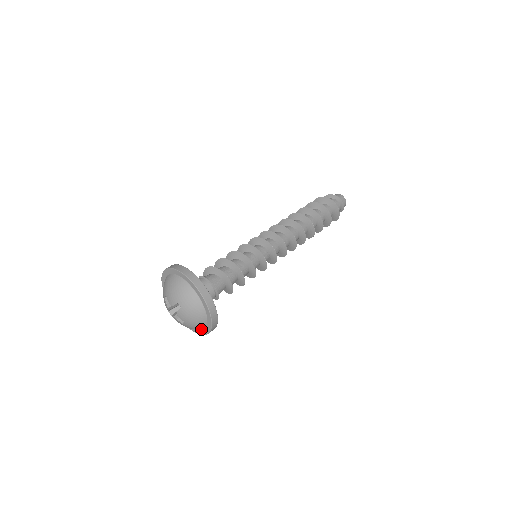
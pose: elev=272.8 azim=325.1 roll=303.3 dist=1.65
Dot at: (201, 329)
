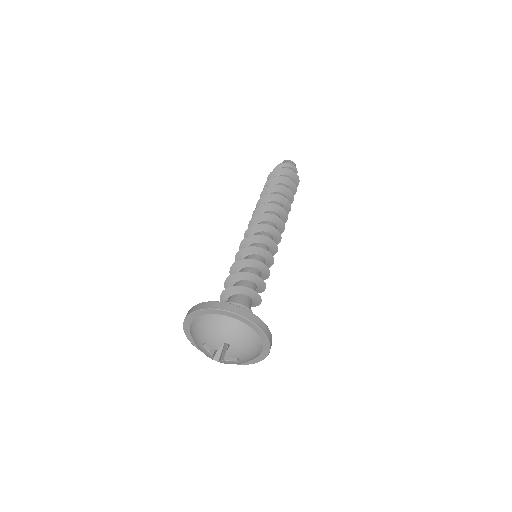
Dot at: (257, 356)
